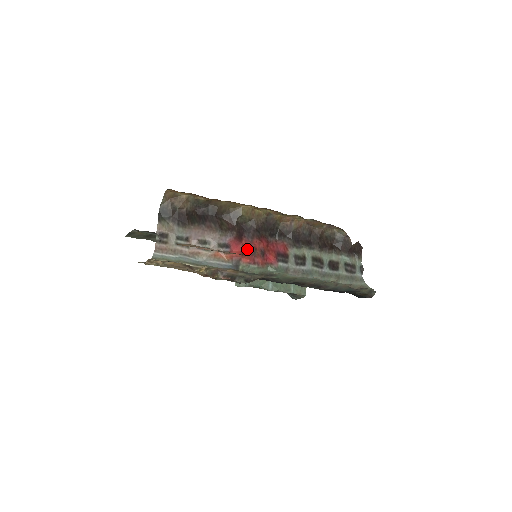
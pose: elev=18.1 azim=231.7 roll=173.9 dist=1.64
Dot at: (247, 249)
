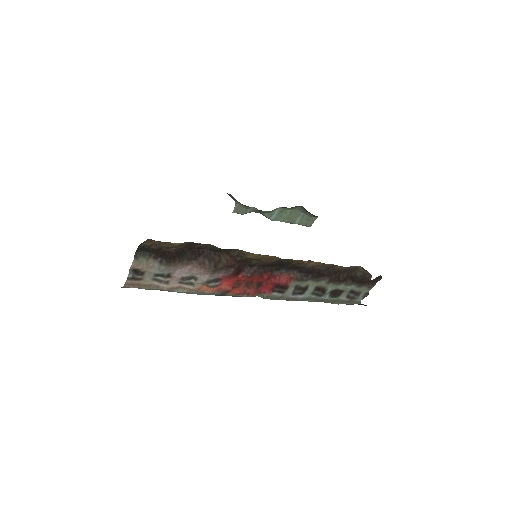
Dot at: (241, 282)
